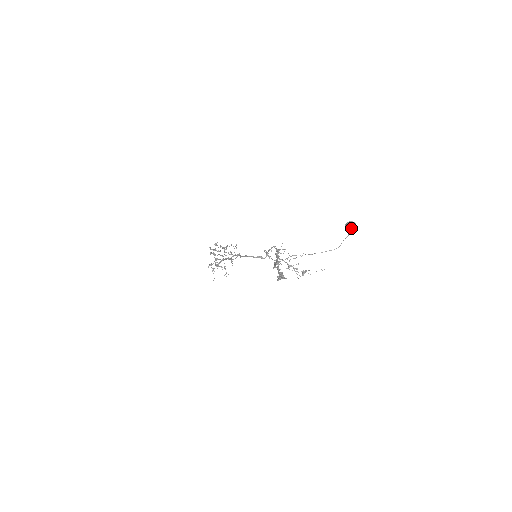
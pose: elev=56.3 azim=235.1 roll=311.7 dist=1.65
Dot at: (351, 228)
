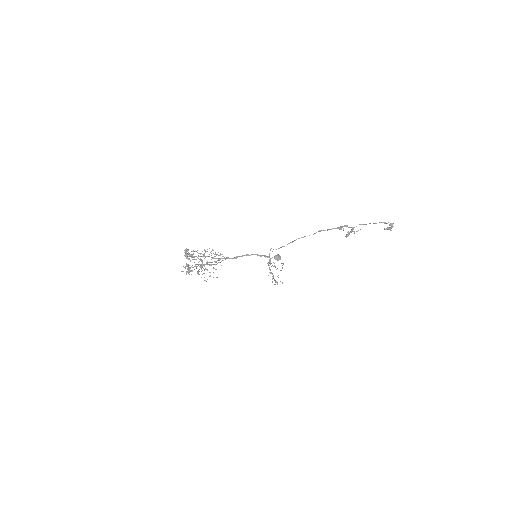
Dot at: occluded
